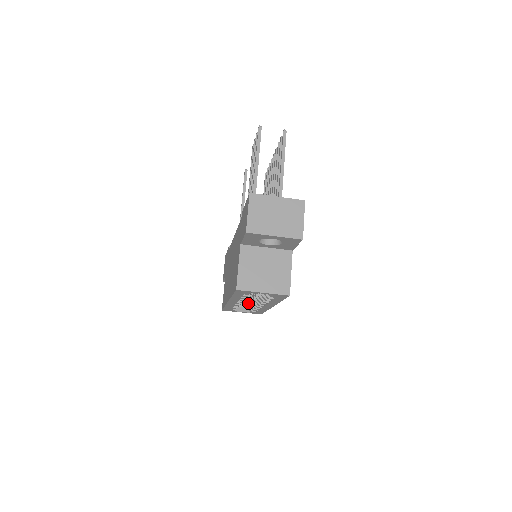
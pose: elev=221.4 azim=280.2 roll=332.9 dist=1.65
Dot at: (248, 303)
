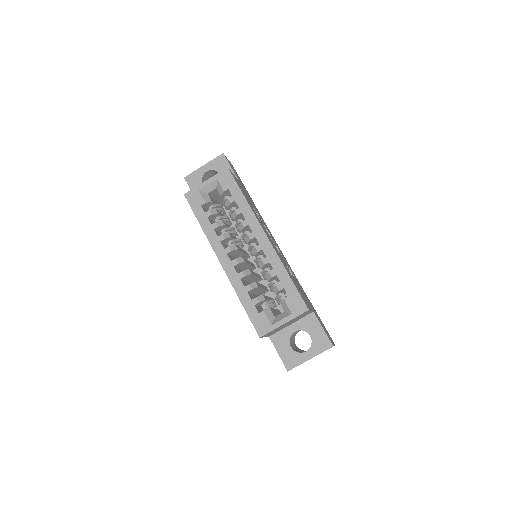
Dot at: occluded
